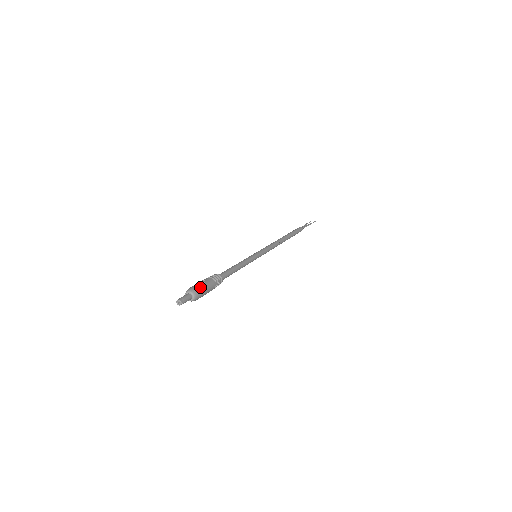
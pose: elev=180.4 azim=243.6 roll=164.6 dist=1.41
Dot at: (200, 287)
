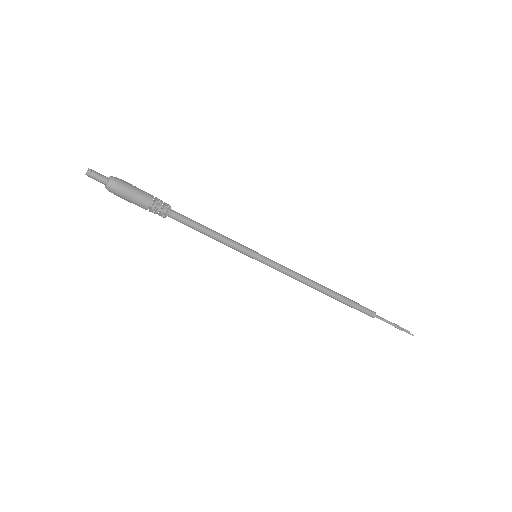
Dot at: (126, 185)
